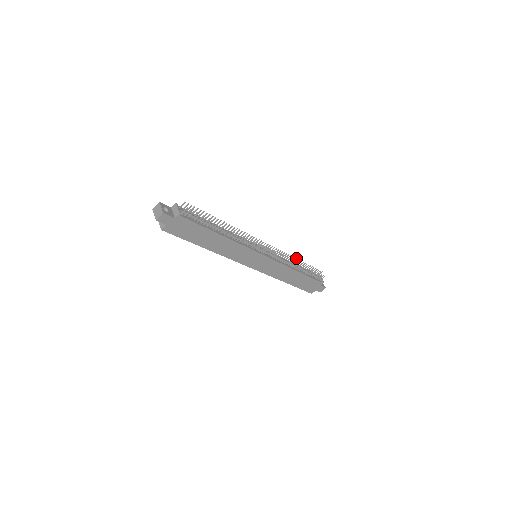
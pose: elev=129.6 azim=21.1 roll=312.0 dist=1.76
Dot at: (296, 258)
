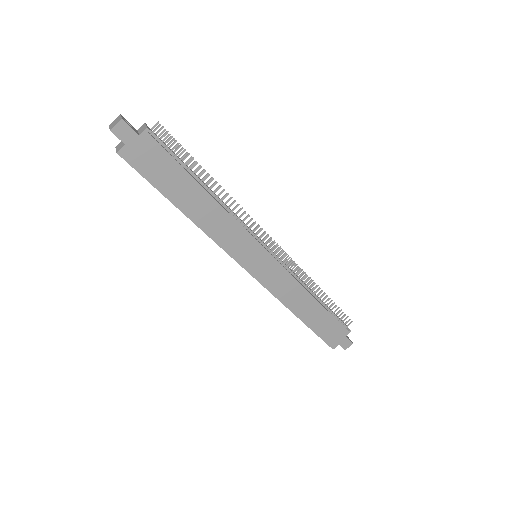
Dot at: (312, 280)
